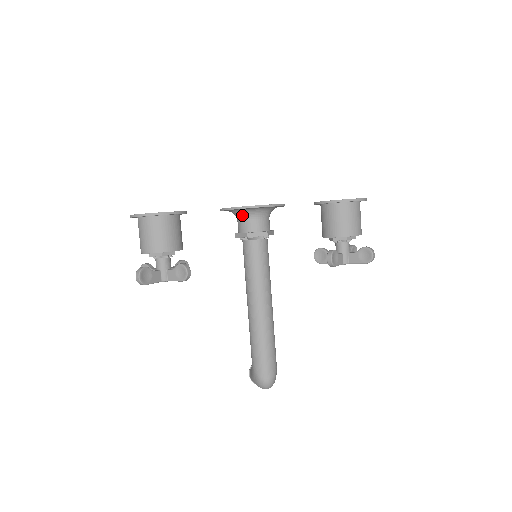
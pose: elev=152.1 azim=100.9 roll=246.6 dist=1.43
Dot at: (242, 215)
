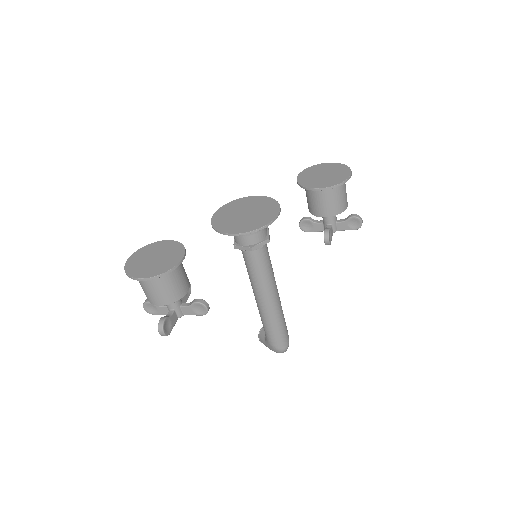
Dot at: occluded
